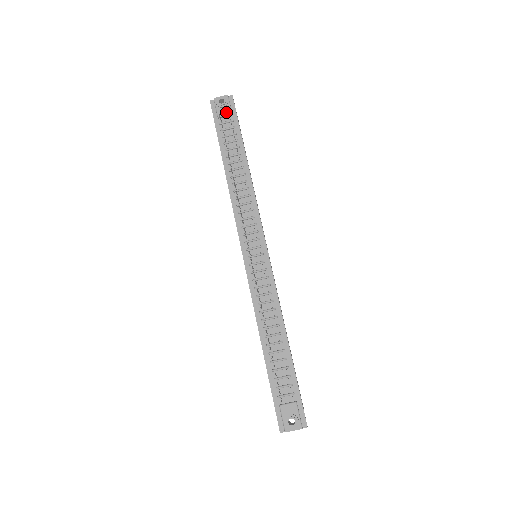
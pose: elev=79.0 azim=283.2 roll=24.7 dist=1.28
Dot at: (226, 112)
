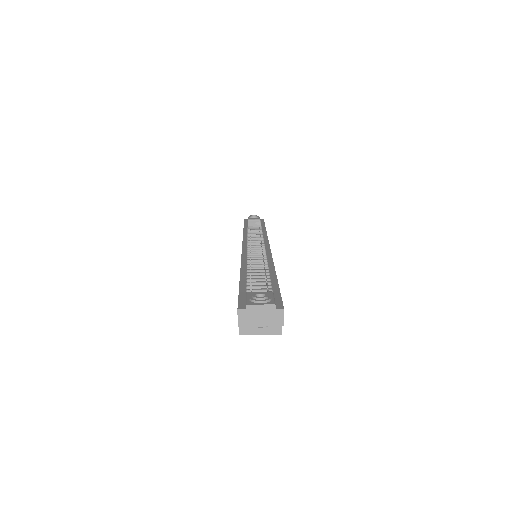
Dot at: (256, 219)
